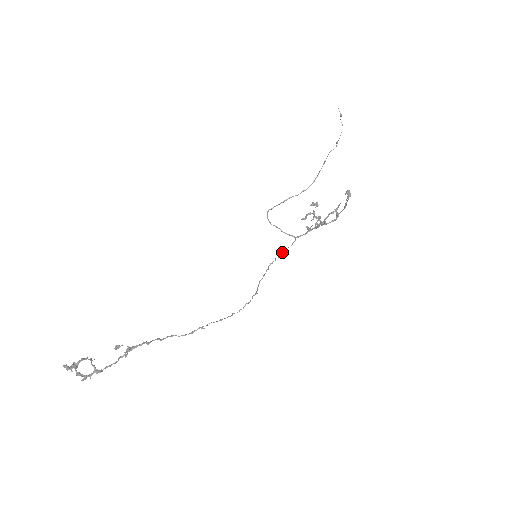
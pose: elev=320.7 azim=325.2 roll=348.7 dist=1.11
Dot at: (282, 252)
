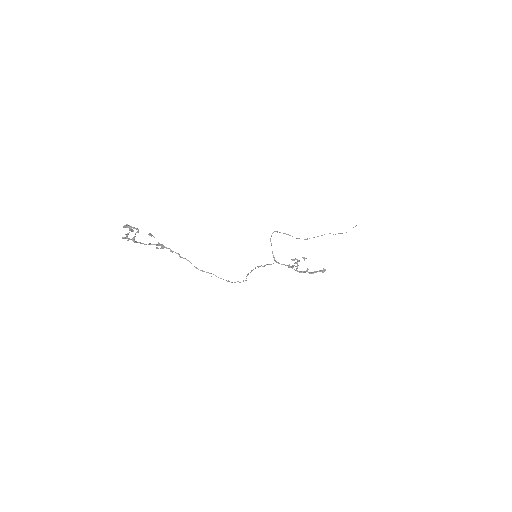
Dot at: occluded
